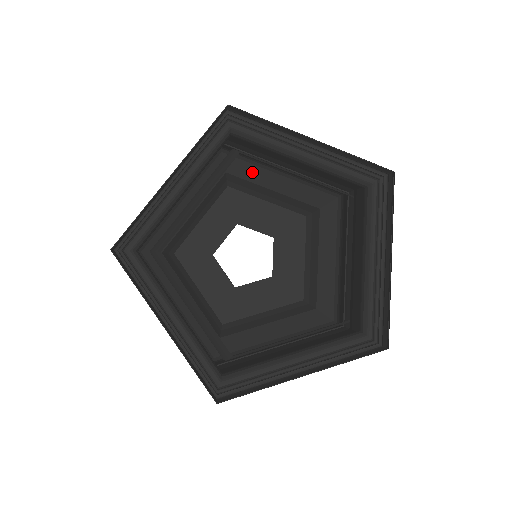
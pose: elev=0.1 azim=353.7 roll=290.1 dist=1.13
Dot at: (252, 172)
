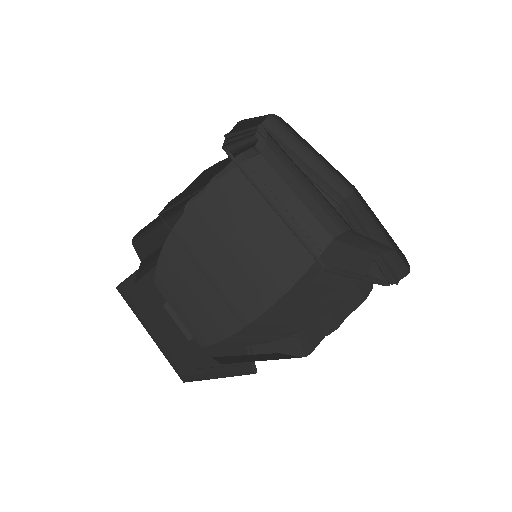
Dot at: occluded
